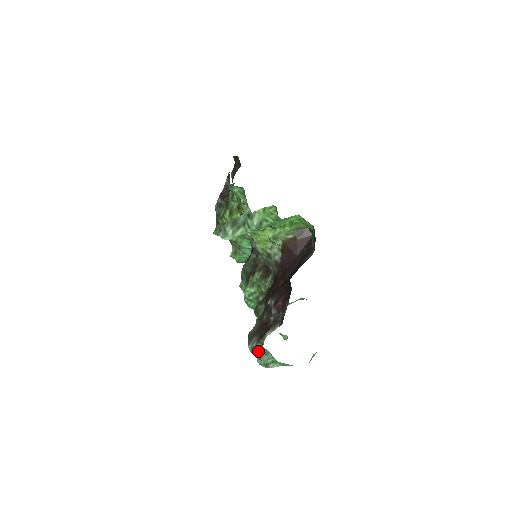
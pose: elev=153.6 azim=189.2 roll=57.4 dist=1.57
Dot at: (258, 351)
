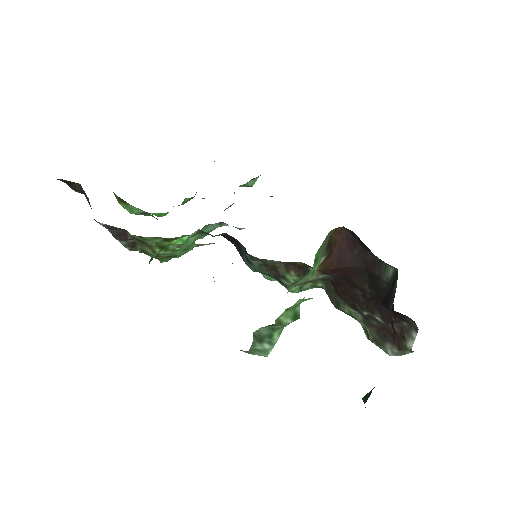
Dot at: (406, 352)
